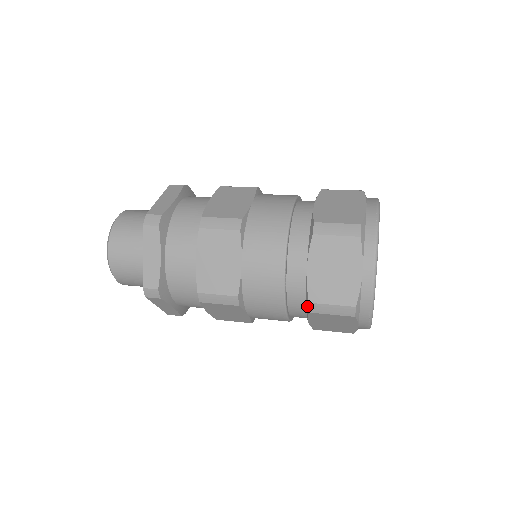
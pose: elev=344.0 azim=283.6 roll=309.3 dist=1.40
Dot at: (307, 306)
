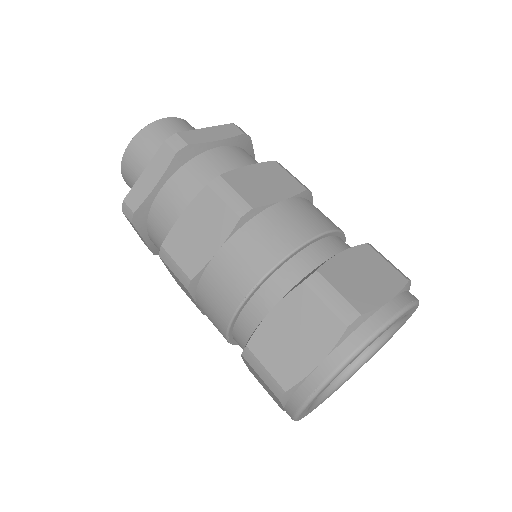
Dot at: occluded
